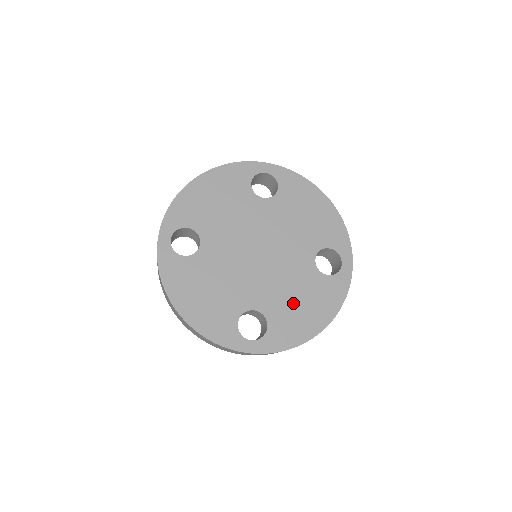
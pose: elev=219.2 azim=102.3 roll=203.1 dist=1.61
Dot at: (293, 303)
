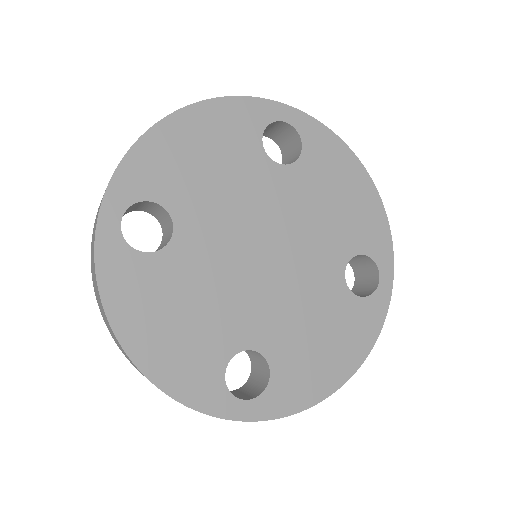
Dot at: (309, 339)
